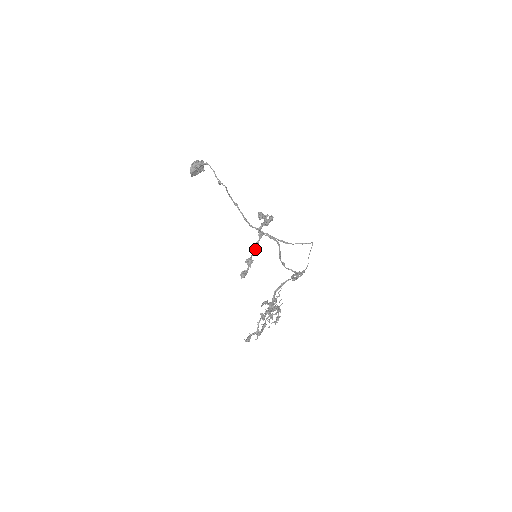
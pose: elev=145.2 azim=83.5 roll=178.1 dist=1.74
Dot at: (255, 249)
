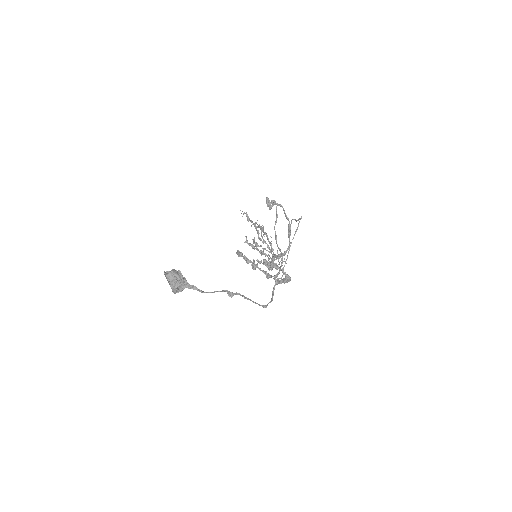
Dot at: (267, 274)
